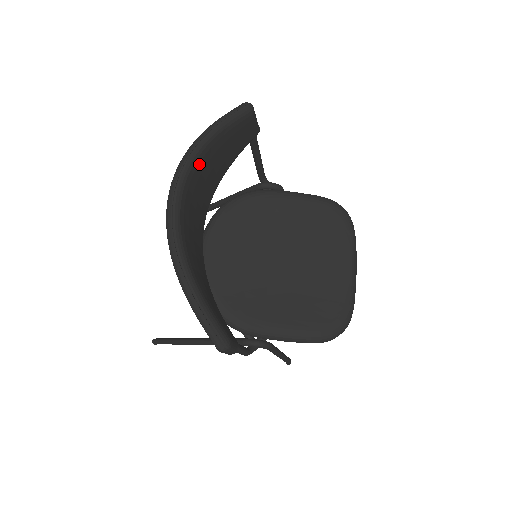
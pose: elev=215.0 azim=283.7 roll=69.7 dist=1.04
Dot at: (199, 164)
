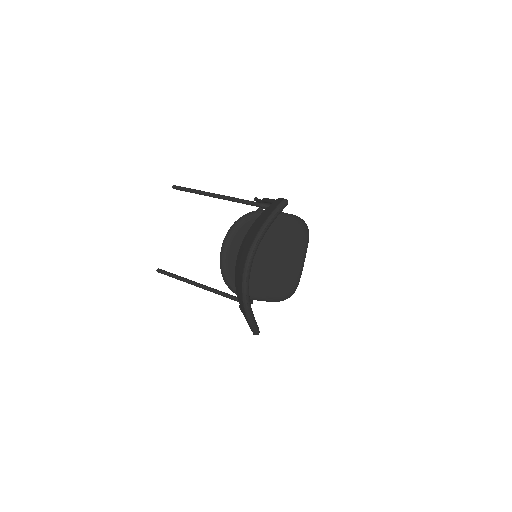
Dot at: (259, 243)
